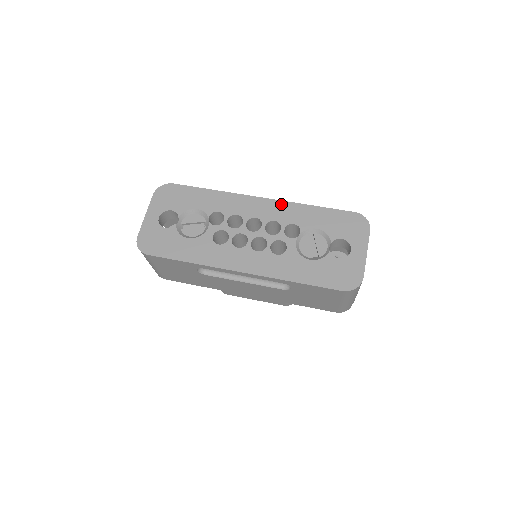
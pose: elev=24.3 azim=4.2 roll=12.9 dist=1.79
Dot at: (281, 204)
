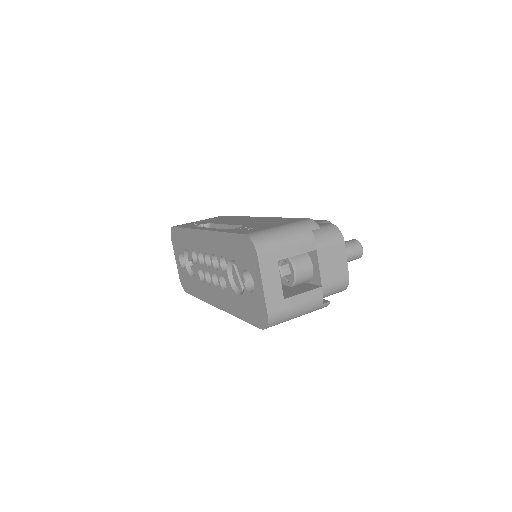
Dot at: (211, 235)
